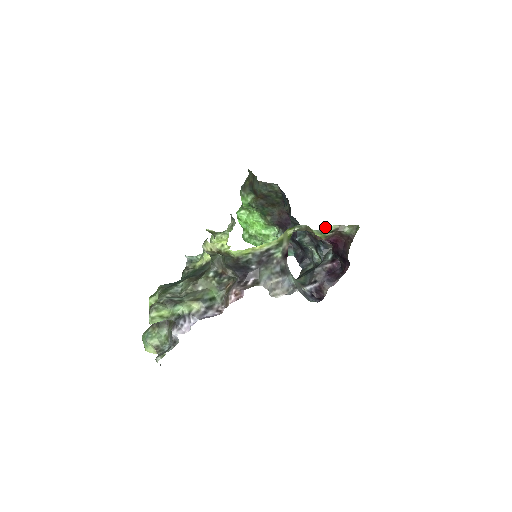
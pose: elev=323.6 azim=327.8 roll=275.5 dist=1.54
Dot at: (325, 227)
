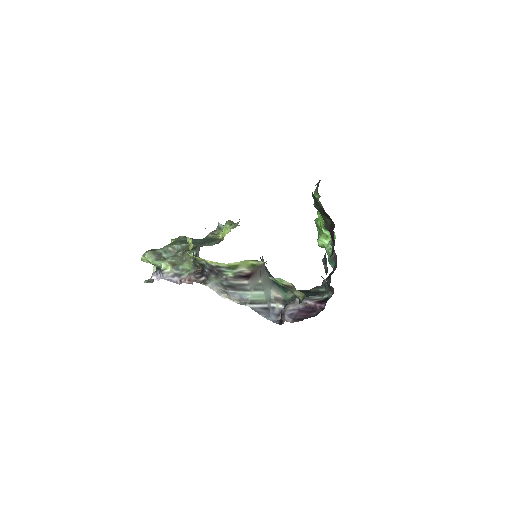
Dot at: (279, 278)
